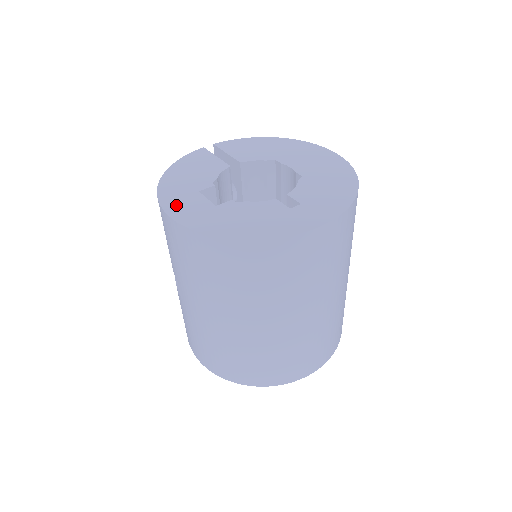
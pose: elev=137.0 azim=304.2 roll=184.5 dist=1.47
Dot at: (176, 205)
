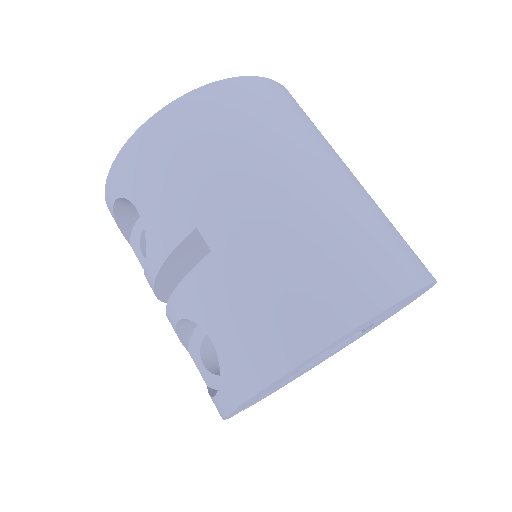
Dot at: occluded
